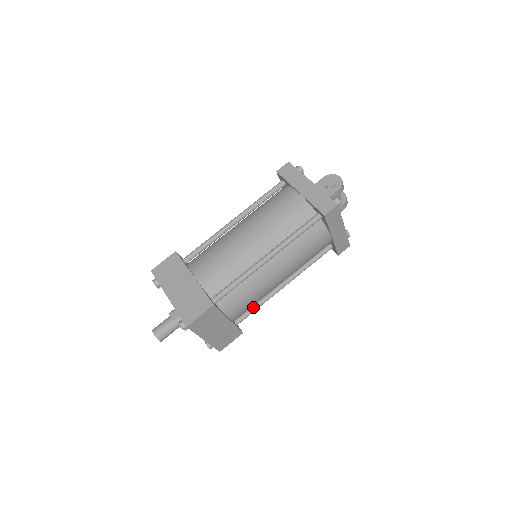
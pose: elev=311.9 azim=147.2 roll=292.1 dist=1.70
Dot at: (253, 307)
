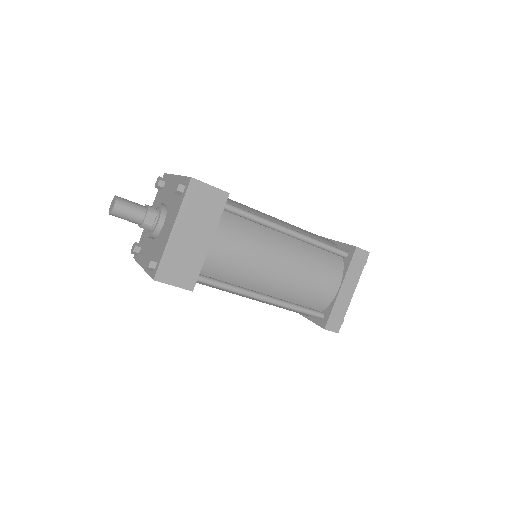
Dot at: (223, 281)
